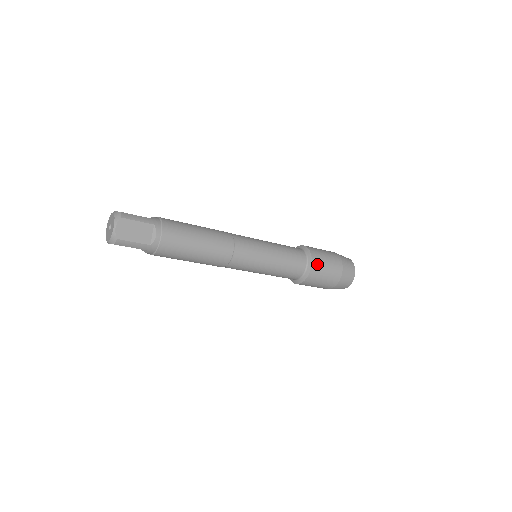
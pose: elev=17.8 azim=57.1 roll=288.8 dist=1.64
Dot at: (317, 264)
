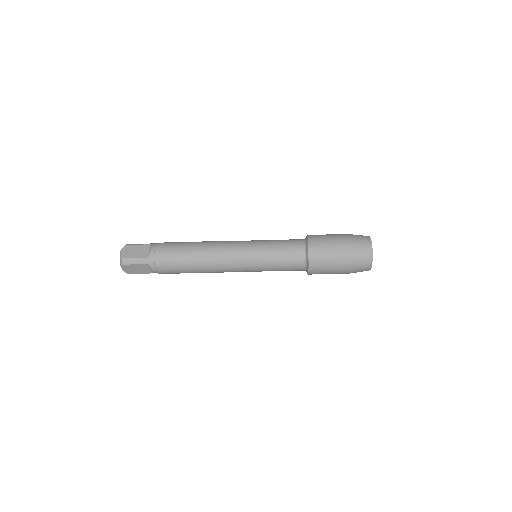
Dot at: (316, 269)
